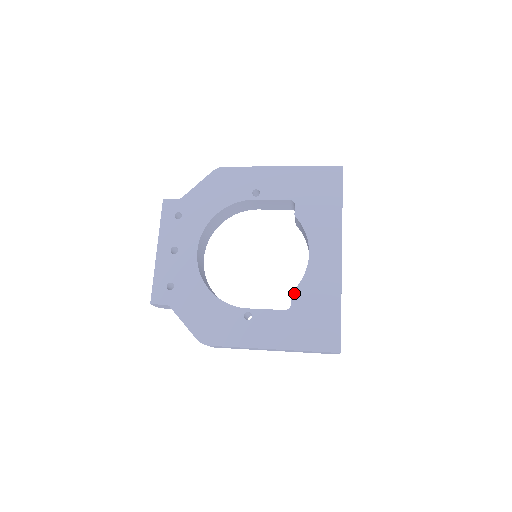
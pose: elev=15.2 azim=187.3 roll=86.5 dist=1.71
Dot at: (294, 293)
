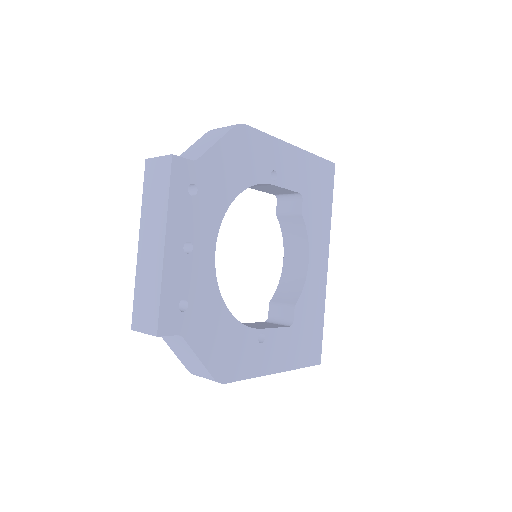
Dot at: (297, 307)
